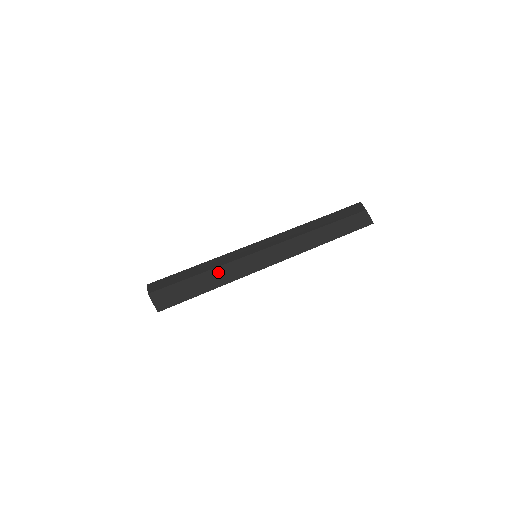
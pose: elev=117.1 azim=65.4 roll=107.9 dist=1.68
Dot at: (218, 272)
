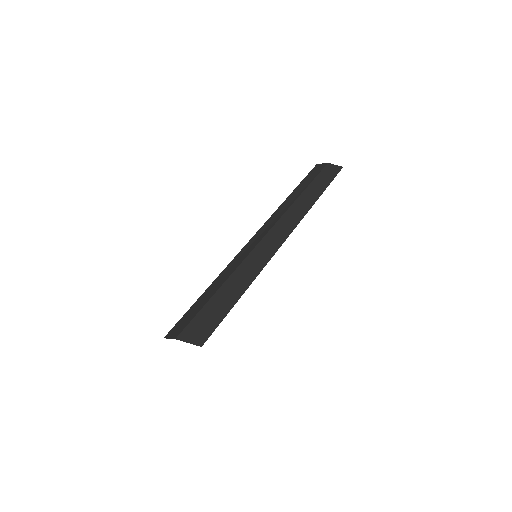
Dot at: (237, 275)
